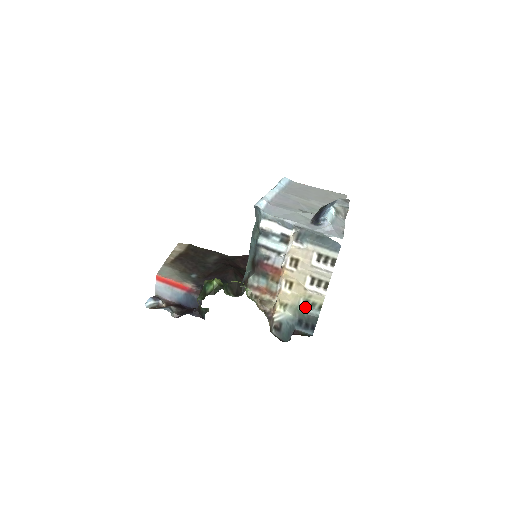
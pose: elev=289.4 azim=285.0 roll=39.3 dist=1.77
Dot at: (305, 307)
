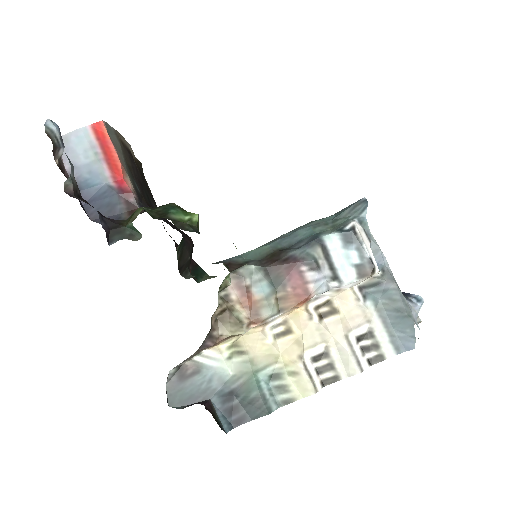
Dot at: (265, 381)
